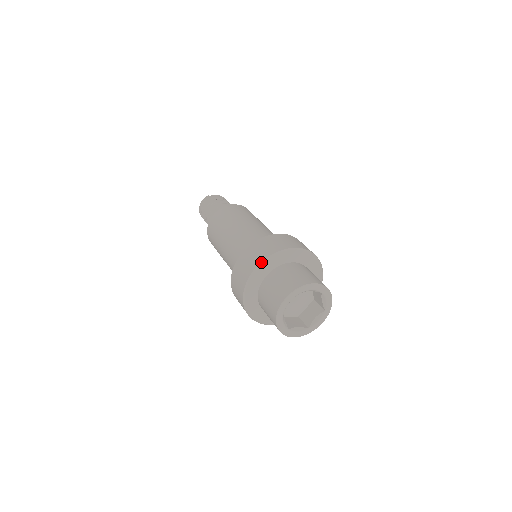
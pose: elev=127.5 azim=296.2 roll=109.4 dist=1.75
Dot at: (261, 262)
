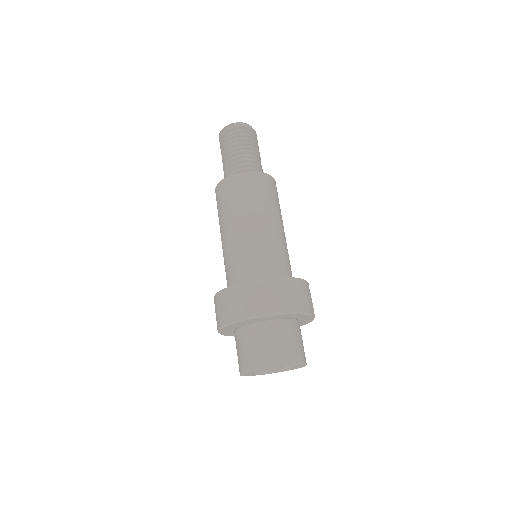
Dot at: (240, 320)
